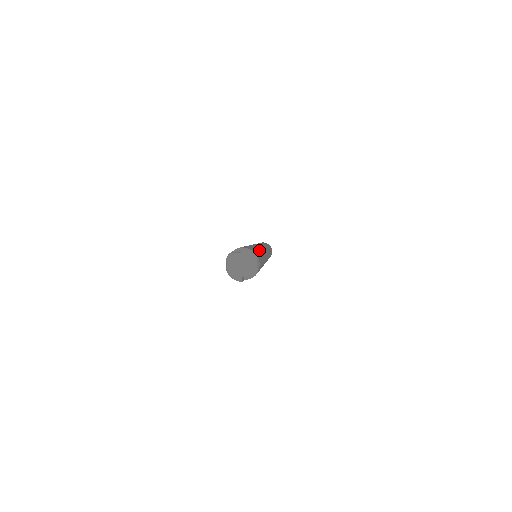
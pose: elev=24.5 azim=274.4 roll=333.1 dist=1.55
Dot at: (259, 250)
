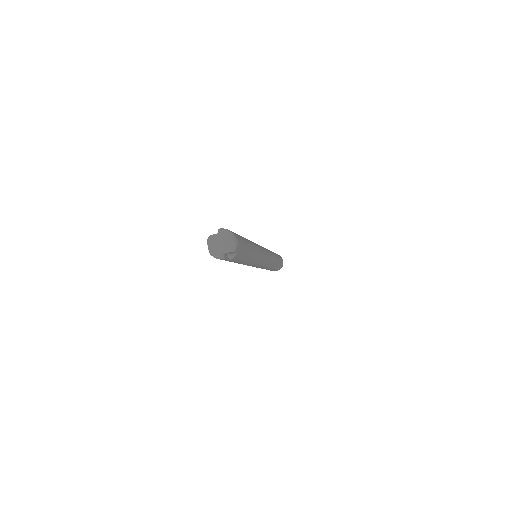
Dot at: (245, 238)
